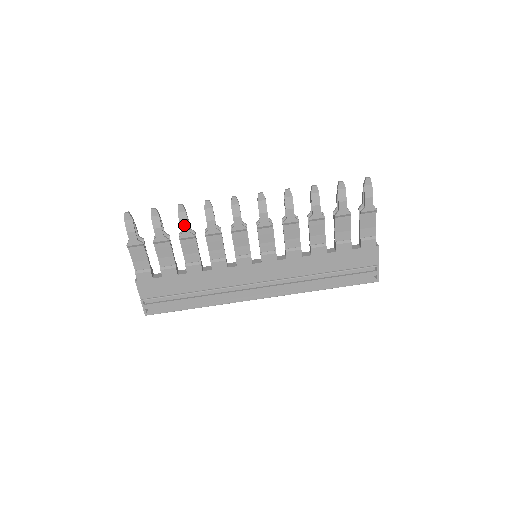
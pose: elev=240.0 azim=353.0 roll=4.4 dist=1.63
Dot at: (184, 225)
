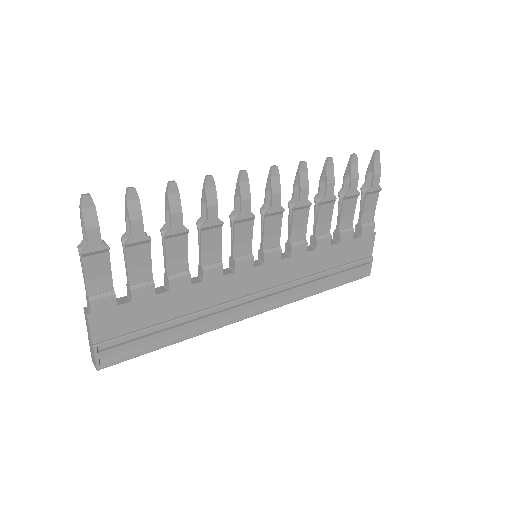
Dot at: (176, 214)
